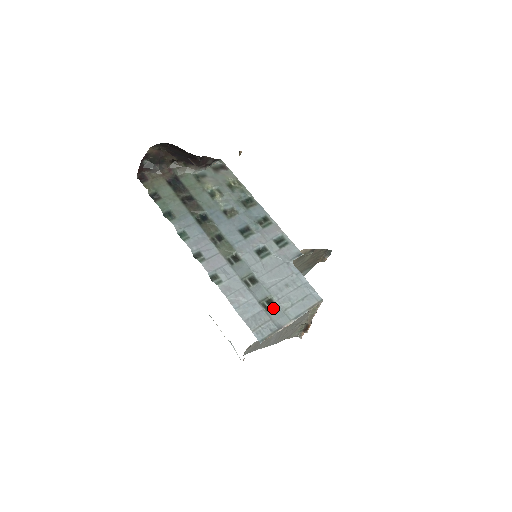
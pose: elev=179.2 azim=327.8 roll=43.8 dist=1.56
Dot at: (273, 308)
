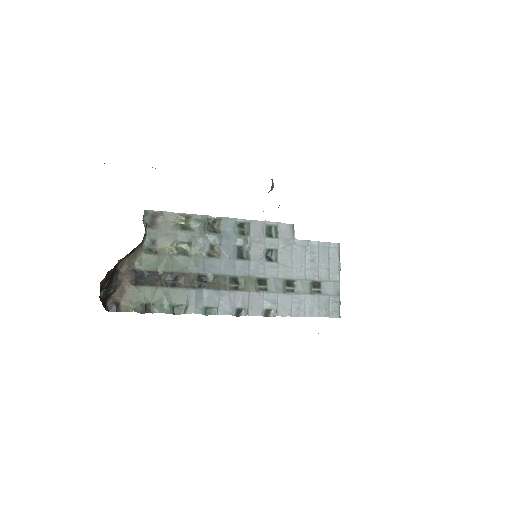
Dot at: (321, 286)
